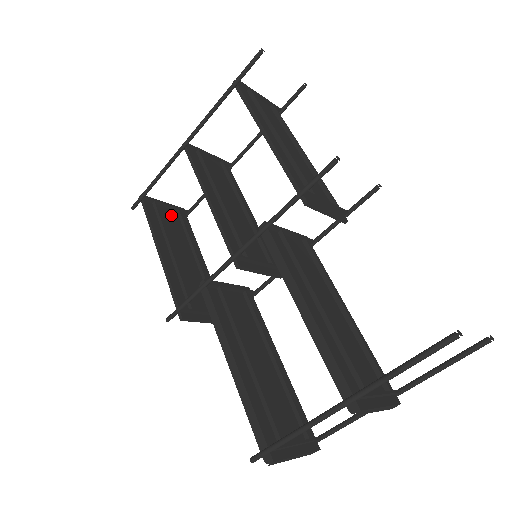
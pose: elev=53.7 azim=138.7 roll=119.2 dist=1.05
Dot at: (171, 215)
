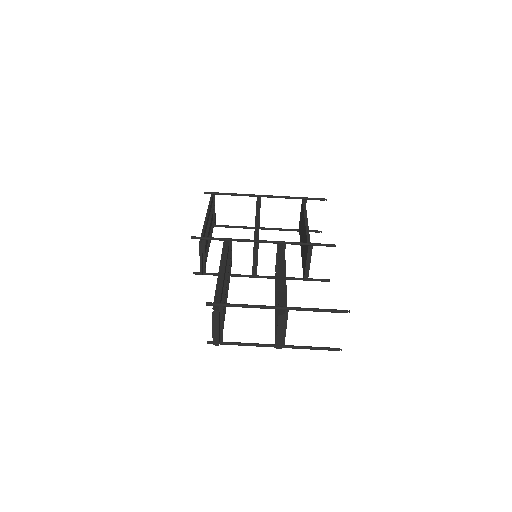
Dot at: (212, 215)
